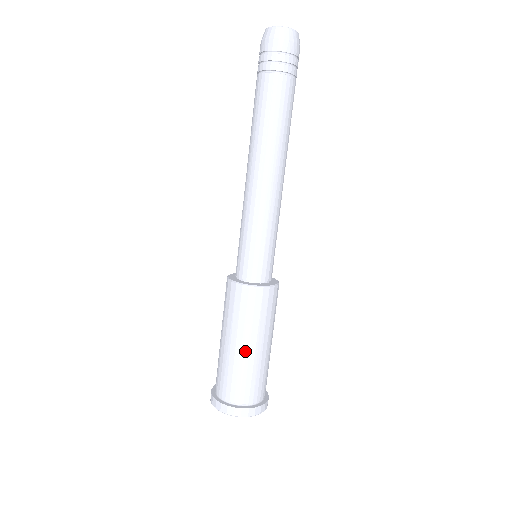
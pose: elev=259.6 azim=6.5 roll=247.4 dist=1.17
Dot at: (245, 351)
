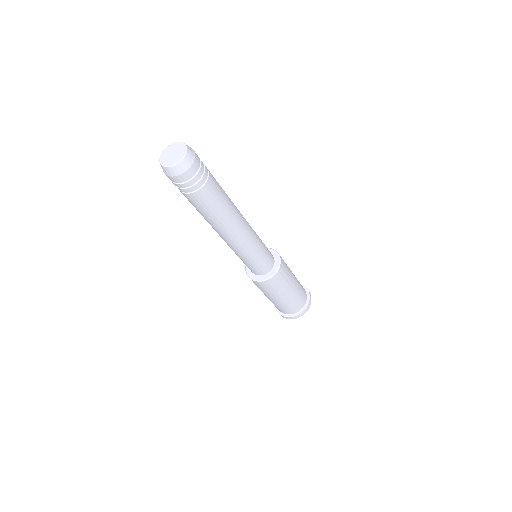
Dot at: (289, 296)
